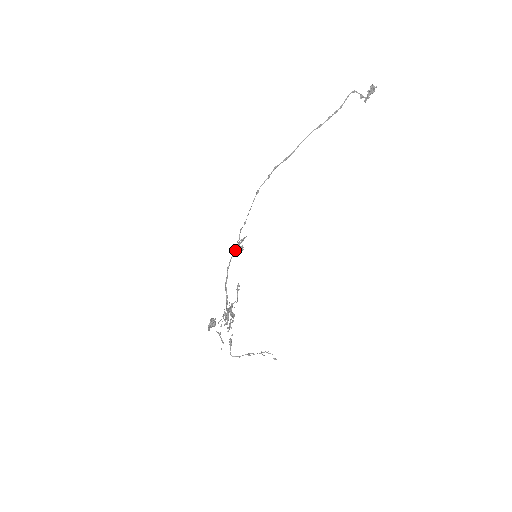
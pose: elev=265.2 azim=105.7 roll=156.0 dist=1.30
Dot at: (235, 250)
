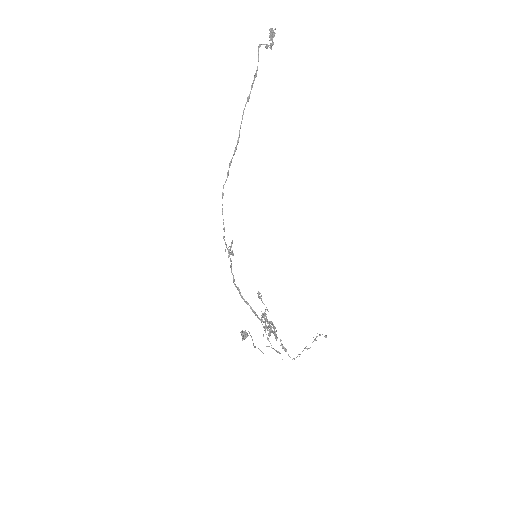
Dot at: (230, 260)
